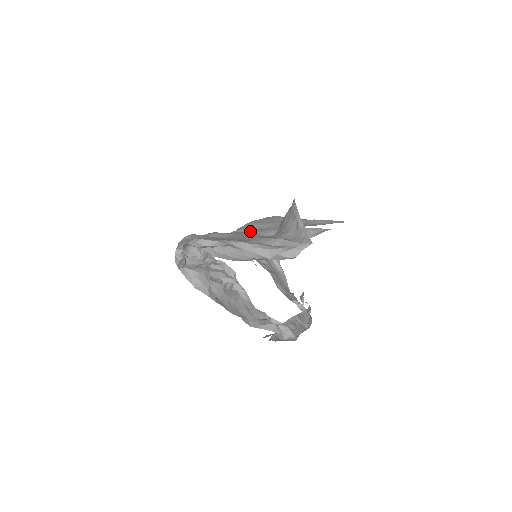
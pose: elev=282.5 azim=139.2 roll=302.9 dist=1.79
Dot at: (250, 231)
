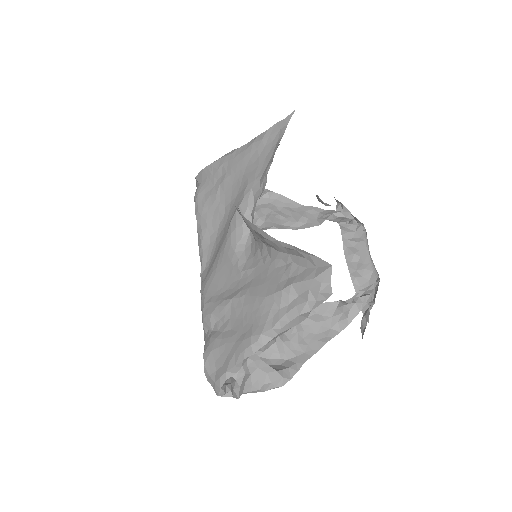
Dot at: (226, 255)
